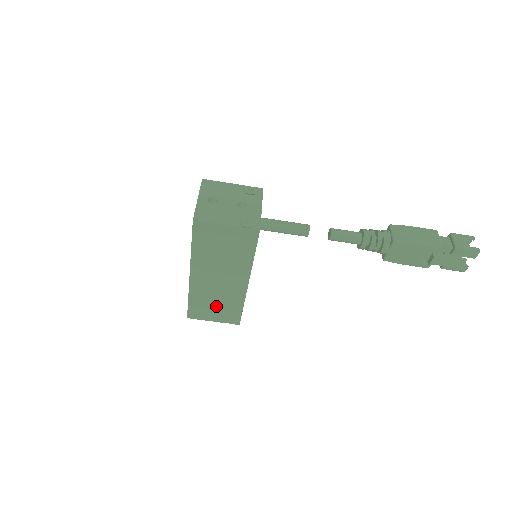
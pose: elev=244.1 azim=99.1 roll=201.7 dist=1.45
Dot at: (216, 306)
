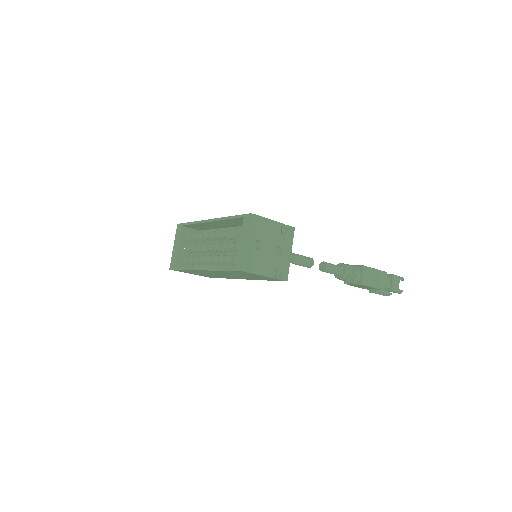
Dot at: (203, 274)
